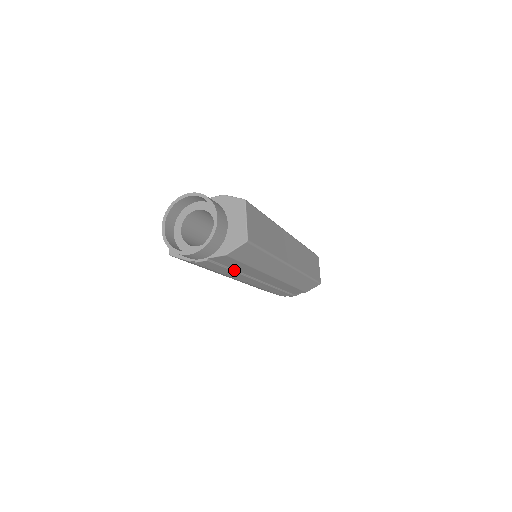
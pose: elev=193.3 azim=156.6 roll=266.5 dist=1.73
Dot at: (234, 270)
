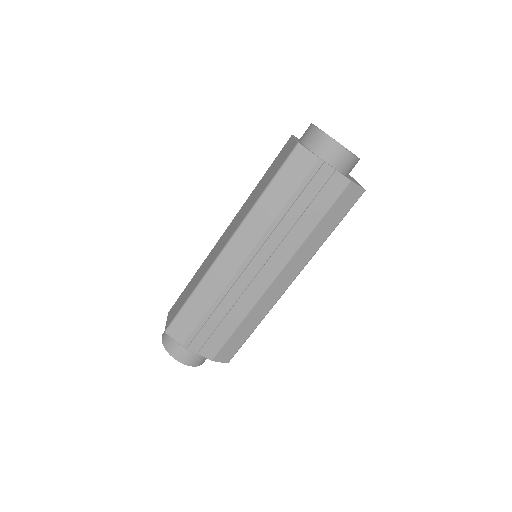
Dot at: (299, 218)
